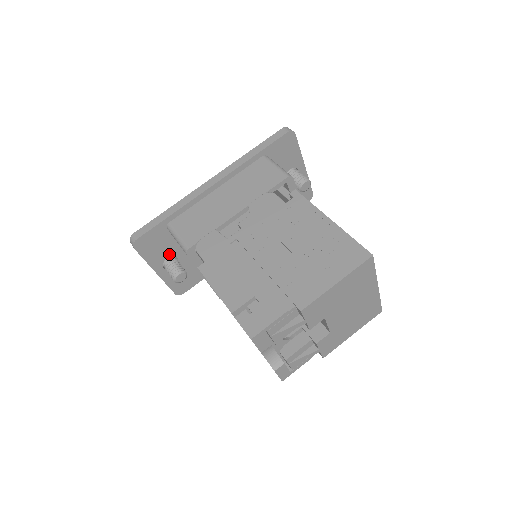
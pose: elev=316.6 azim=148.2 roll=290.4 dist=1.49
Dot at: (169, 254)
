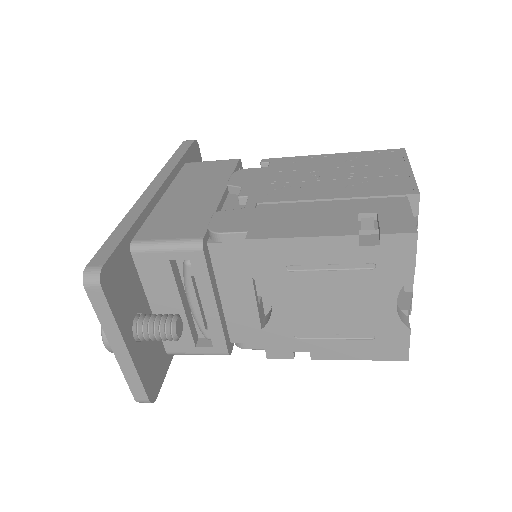
Dot at: (136, 308)
